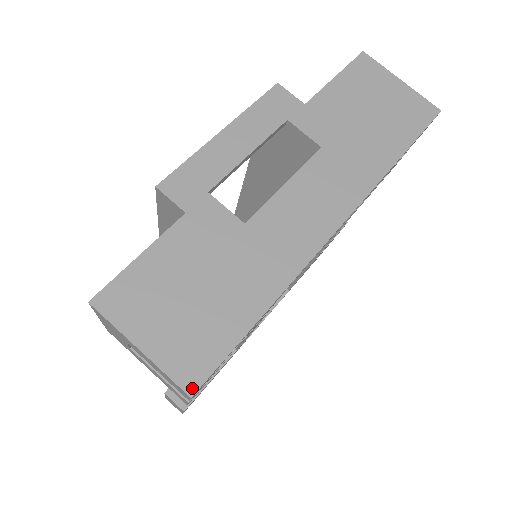
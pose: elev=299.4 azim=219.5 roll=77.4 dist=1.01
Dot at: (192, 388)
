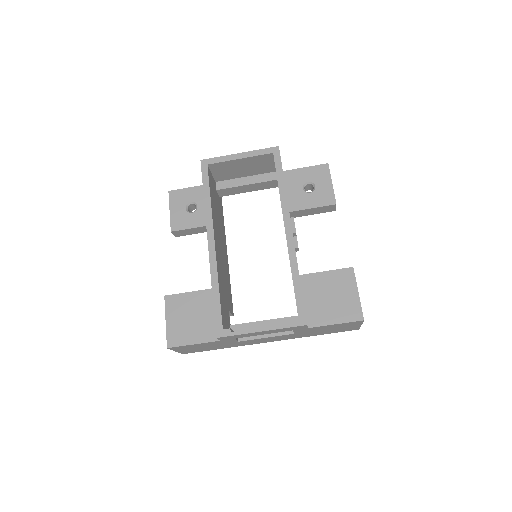
Dot at: occluded
